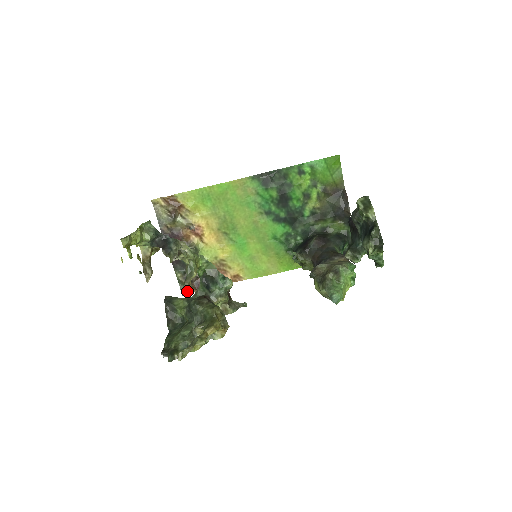
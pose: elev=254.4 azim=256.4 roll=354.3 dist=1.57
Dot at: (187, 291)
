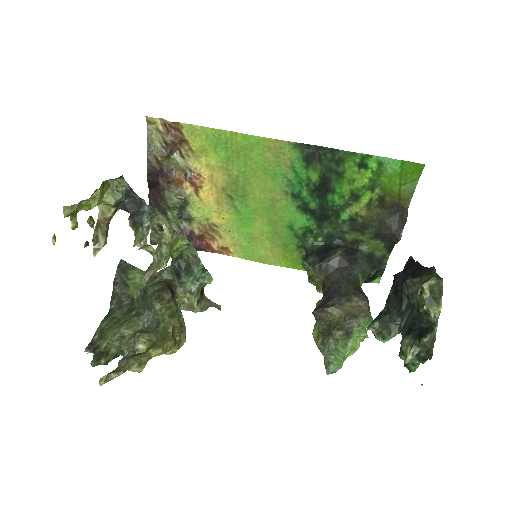
Dot at: (158, 241)
